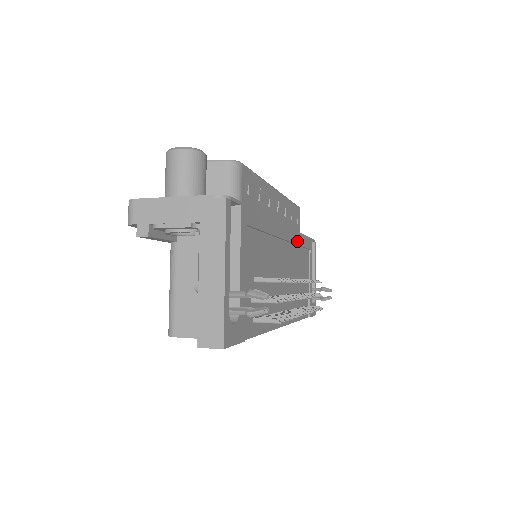
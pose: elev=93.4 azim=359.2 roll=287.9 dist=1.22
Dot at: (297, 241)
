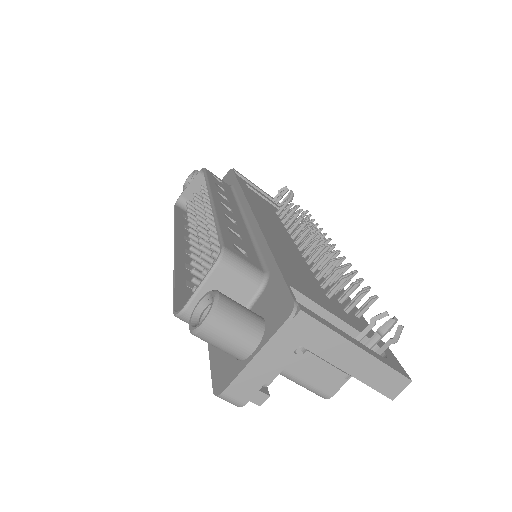
Dot at: (253, 202)
